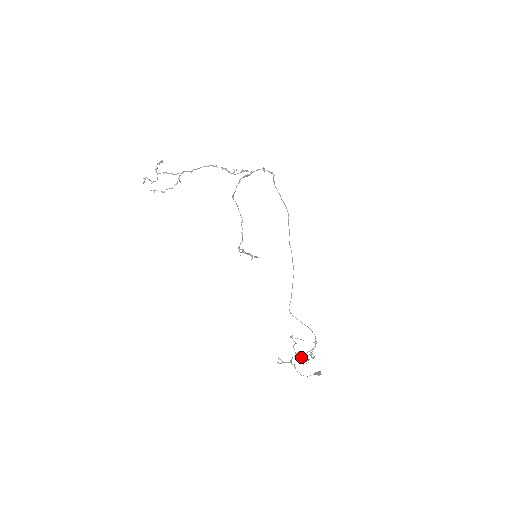
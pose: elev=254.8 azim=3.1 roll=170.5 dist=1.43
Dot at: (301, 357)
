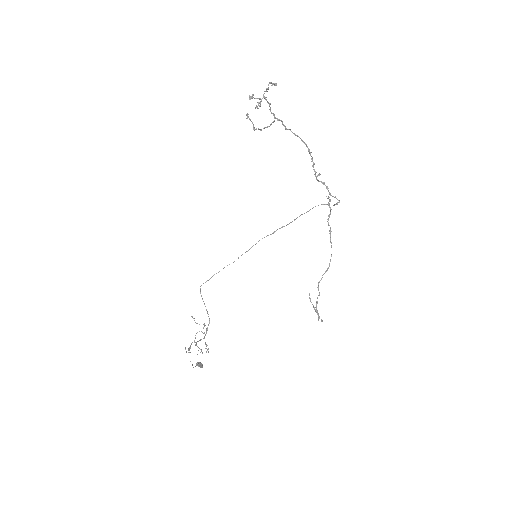
Dot at: occluded
